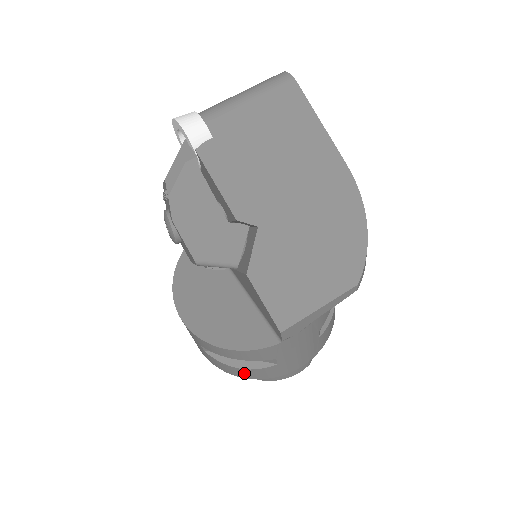
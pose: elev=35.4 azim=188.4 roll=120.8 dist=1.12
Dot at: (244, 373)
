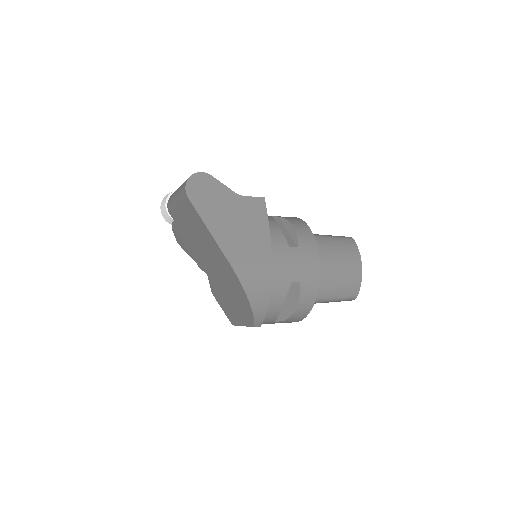
Dot at: occluded
